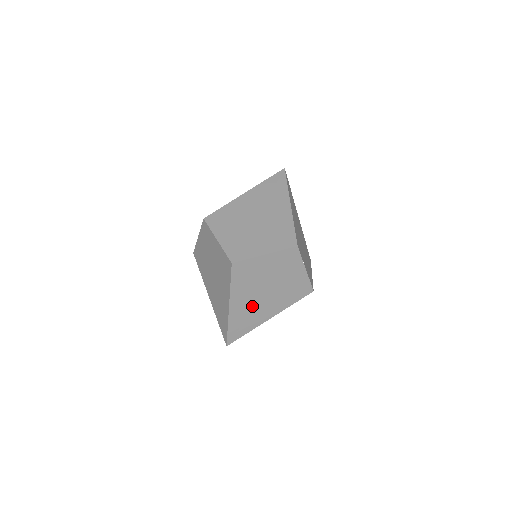
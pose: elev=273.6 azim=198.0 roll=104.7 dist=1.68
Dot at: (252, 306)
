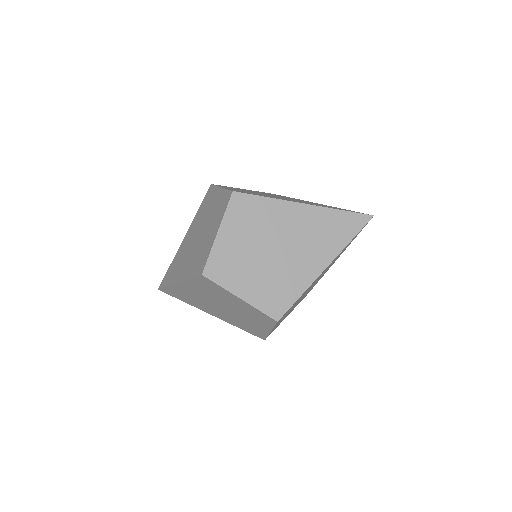
Dot at: (200, 299)
